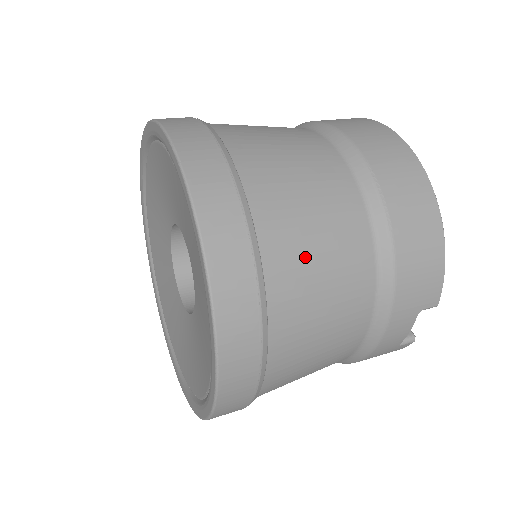
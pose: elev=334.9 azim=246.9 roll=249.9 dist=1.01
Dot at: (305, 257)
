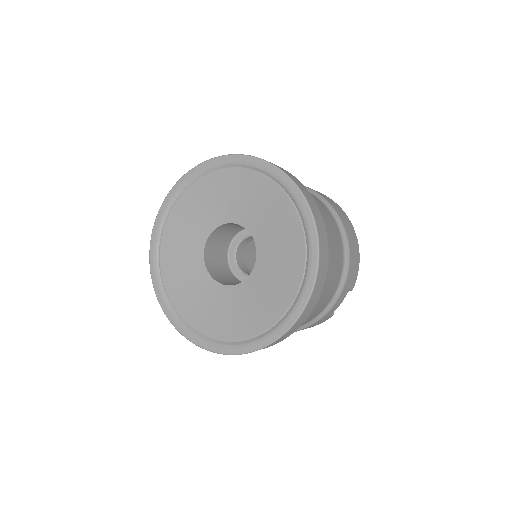
Dot at: (332, 244)
